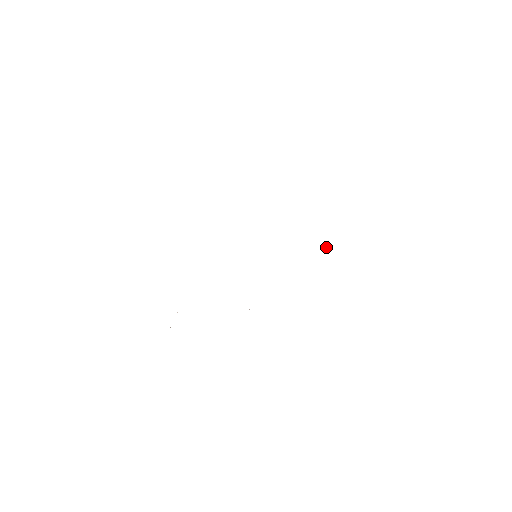
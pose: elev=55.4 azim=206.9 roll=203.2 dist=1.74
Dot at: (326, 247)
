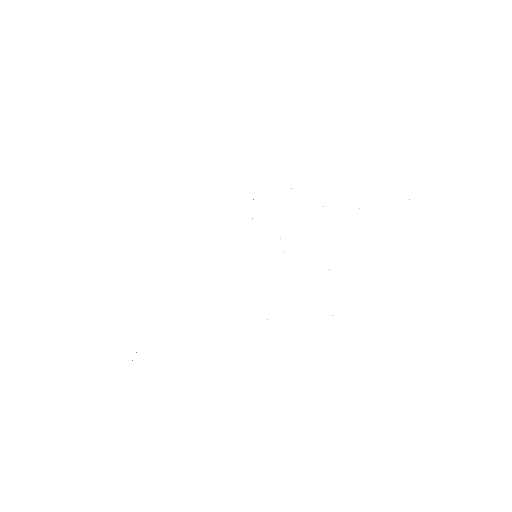
Dot at: occluded
